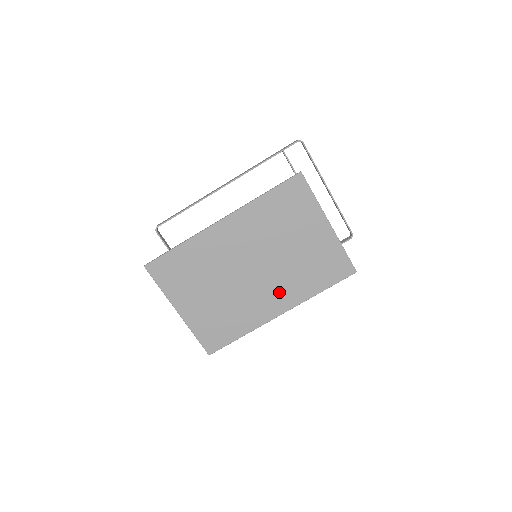
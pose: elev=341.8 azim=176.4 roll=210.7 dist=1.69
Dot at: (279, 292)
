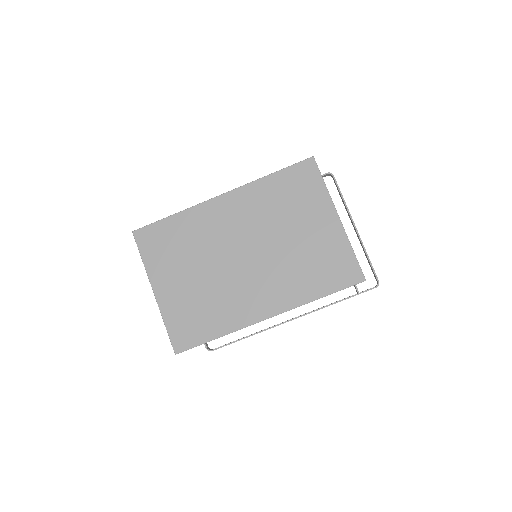
Dot at: (270, 289)
